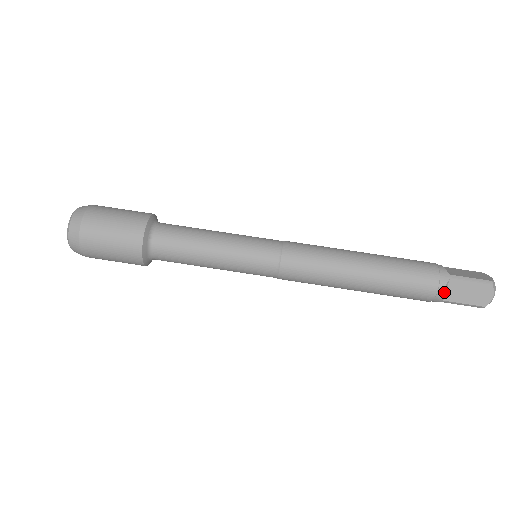
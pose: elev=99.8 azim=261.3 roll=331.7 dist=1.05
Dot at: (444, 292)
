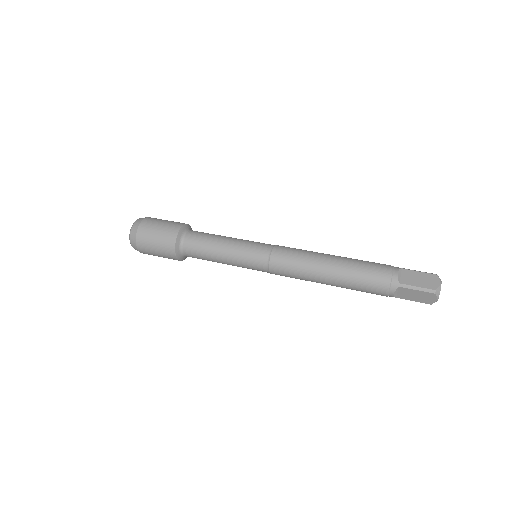
Dot at: (399, 276)
